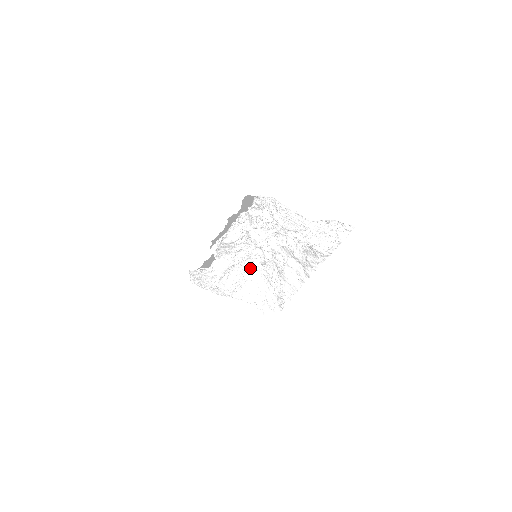
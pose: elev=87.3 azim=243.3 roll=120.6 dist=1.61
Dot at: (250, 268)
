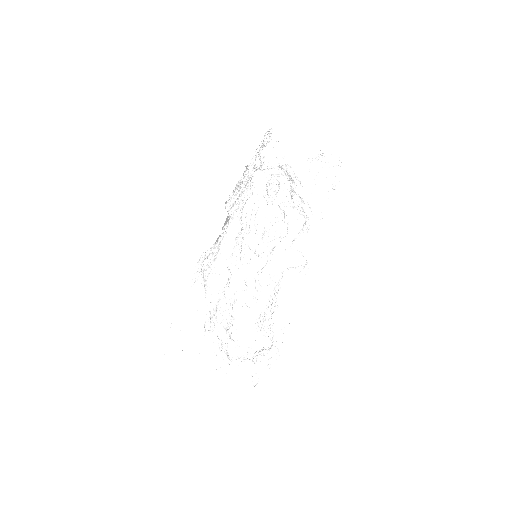
Dot at: (236, 326)
